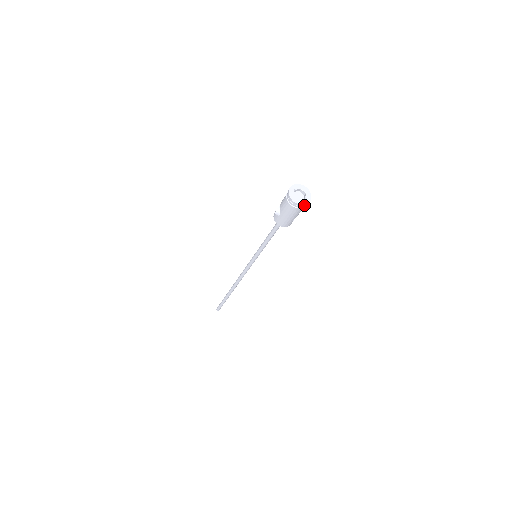
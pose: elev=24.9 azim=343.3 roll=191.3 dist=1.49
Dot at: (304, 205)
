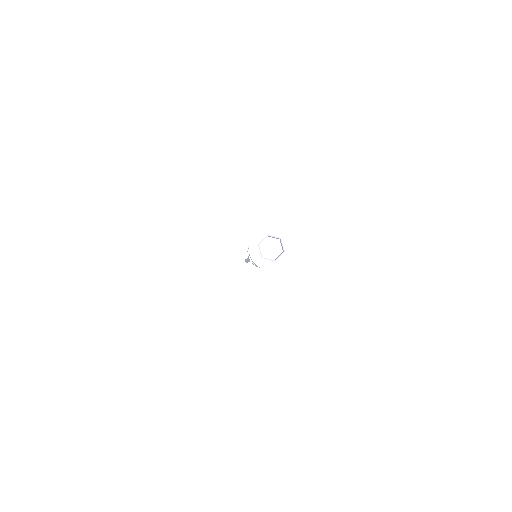
Dot at: (287, 257)
